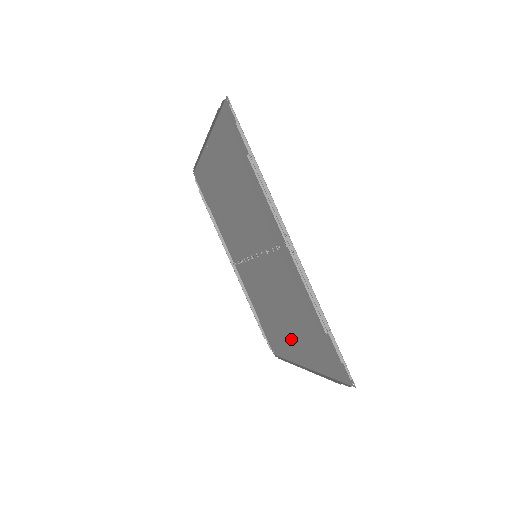
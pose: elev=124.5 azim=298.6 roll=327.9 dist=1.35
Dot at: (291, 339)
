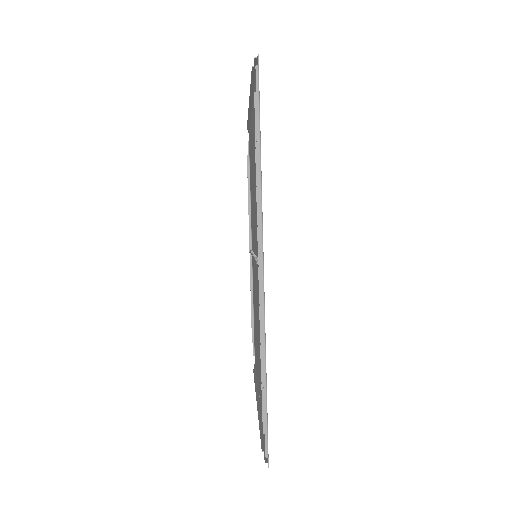
Dot at: (258, 363)
